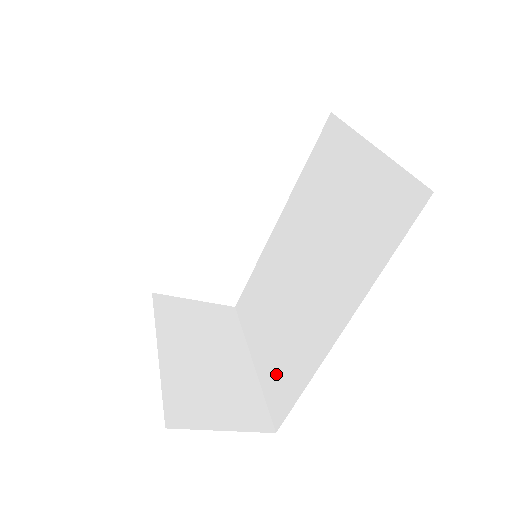
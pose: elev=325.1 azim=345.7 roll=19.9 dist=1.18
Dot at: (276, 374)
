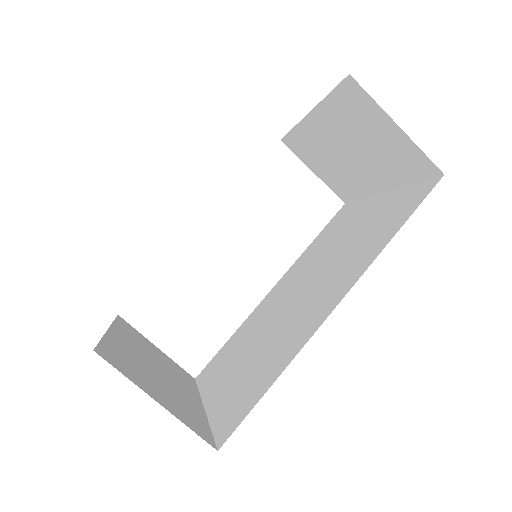
Dot at: (236, 394)
